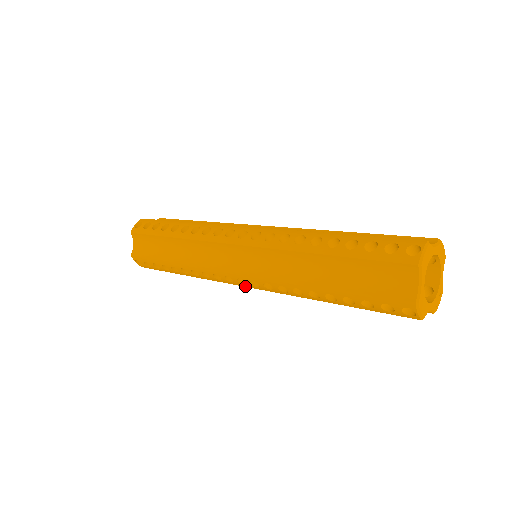
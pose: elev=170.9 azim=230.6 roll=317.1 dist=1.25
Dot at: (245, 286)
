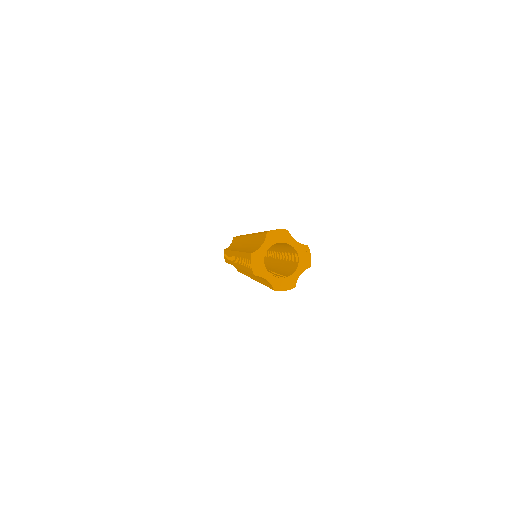
Dot at: occluded
